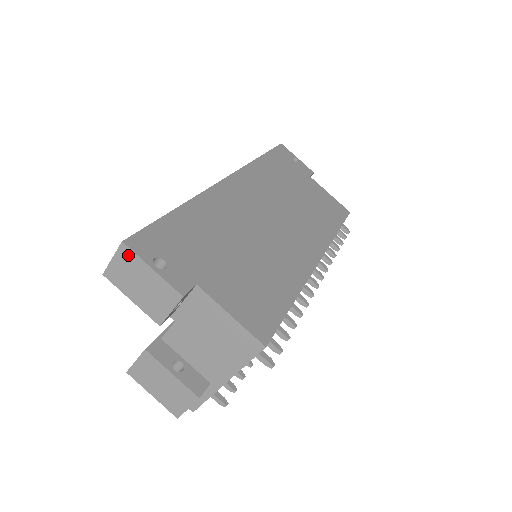
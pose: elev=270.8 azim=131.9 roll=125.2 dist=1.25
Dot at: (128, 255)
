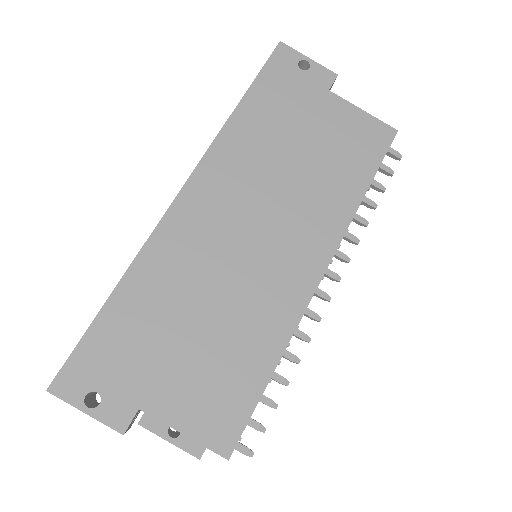
Dot at: (60, 397)
